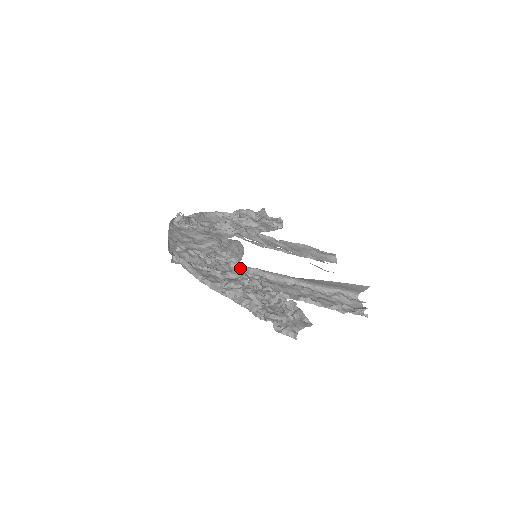
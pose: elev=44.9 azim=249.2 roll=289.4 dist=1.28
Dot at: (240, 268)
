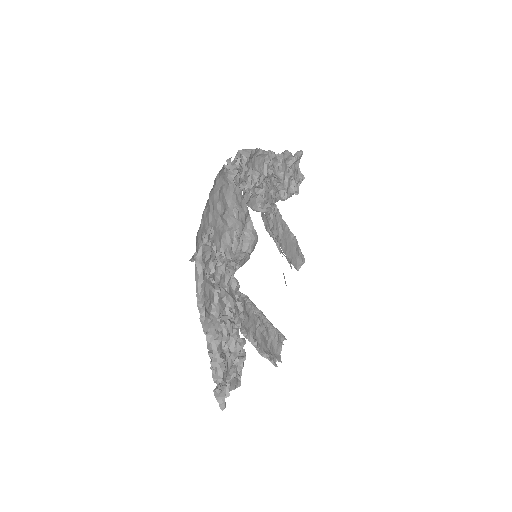
Dot at: (237, 293)
